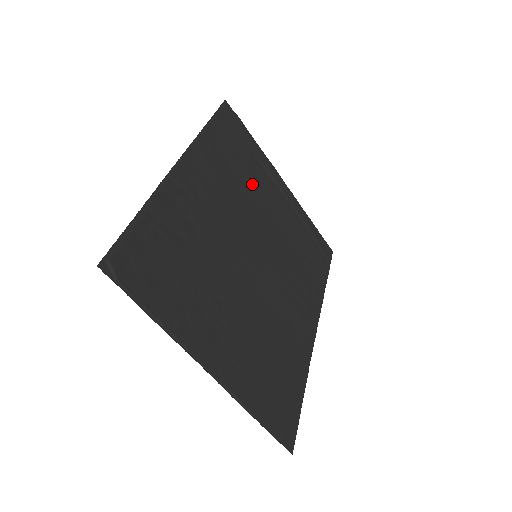
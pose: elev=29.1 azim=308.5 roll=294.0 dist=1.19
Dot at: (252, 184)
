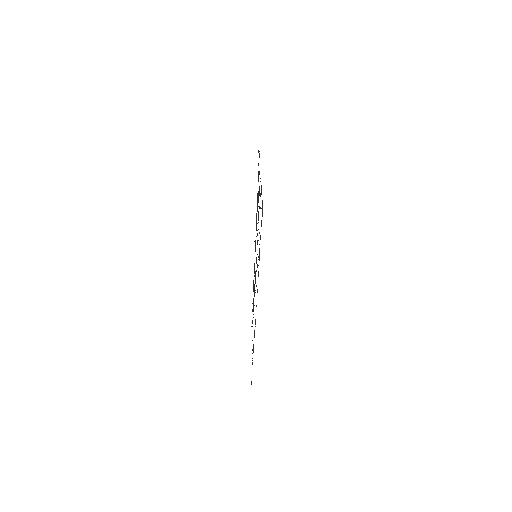
Dot at: occluded
